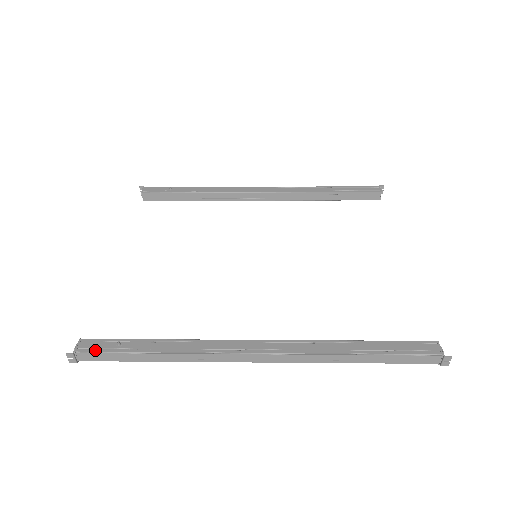
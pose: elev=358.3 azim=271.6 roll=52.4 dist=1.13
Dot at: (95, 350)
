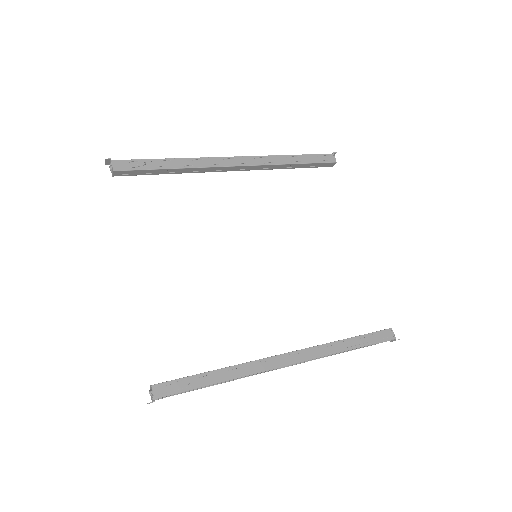
Dot at: (171, 394)
